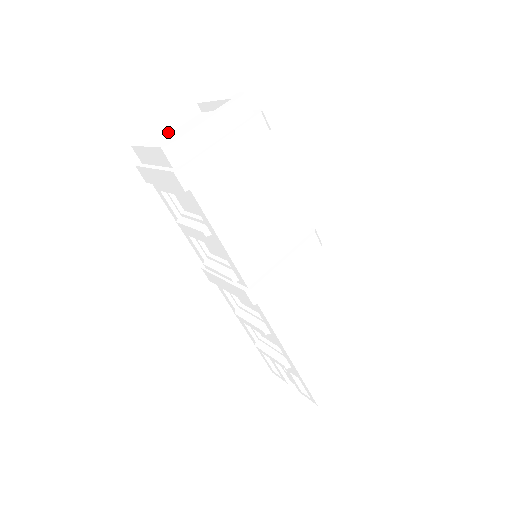
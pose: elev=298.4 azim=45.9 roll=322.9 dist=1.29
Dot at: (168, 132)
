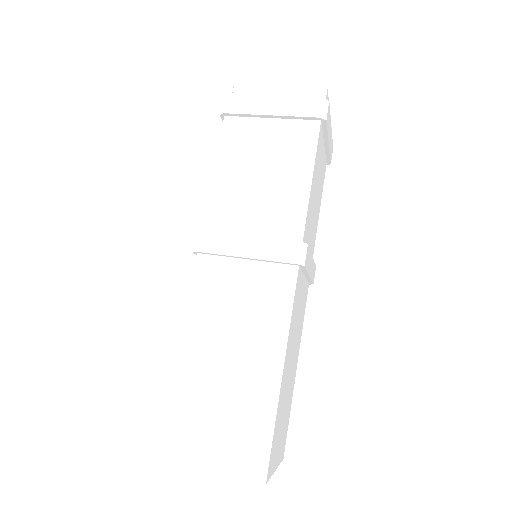
Dot at: occluded
